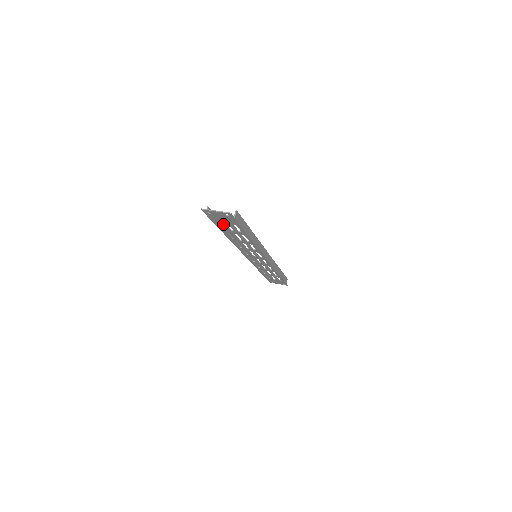
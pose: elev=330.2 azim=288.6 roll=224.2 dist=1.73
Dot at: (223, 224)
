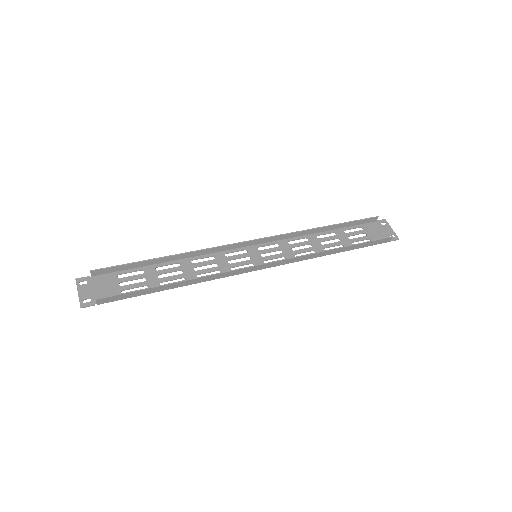
Dot at: (123, 280)
